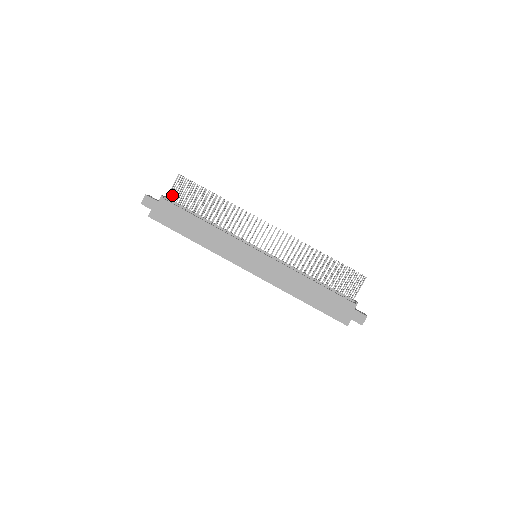
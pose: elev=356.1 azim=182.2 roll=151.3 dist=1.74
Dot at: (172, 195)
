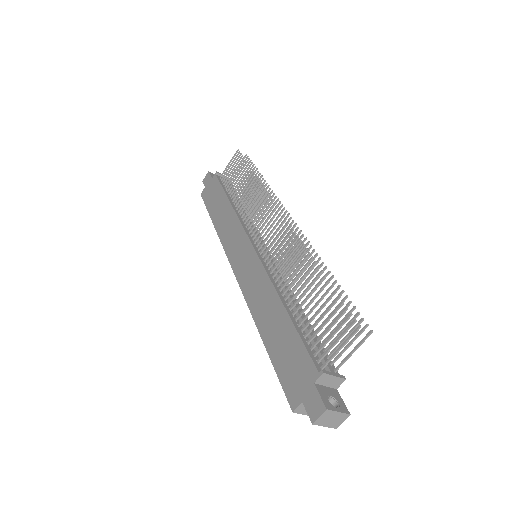
Dot at: (225, 172)
